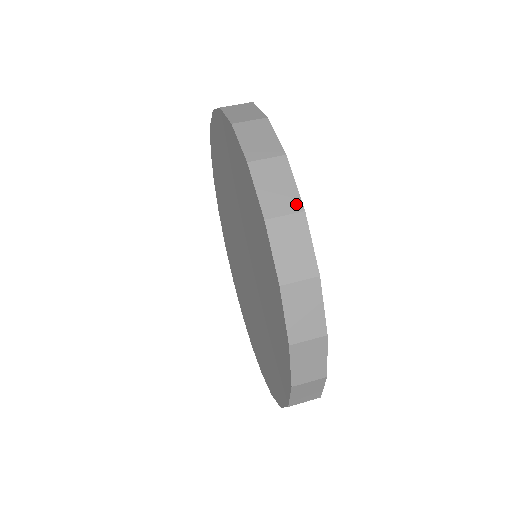
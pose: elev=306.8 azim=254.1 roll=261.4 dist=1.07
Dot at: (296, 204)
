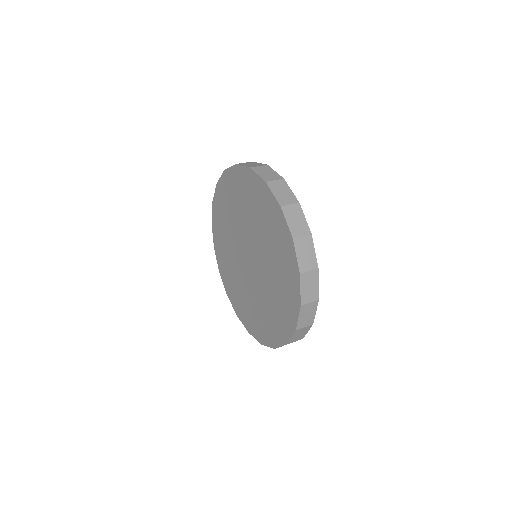
Dot at: (307, 230)
